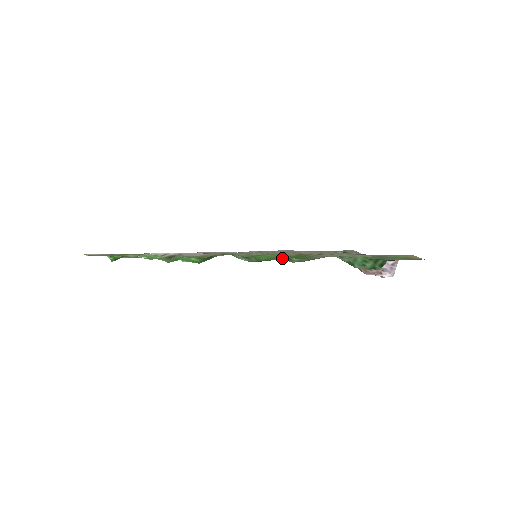
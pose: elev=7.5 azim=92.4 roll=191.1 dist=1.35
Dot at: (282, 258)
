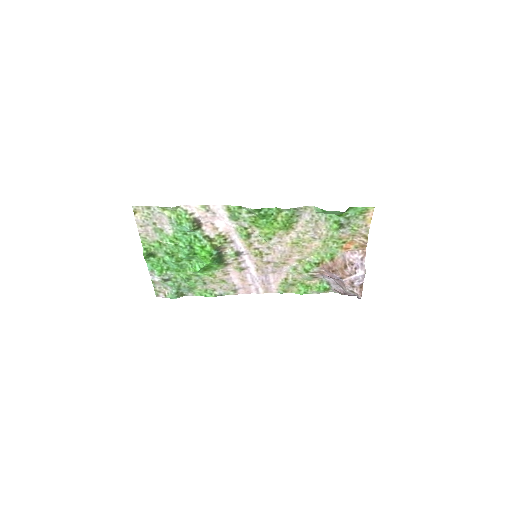
Dot at: (275, 210)
